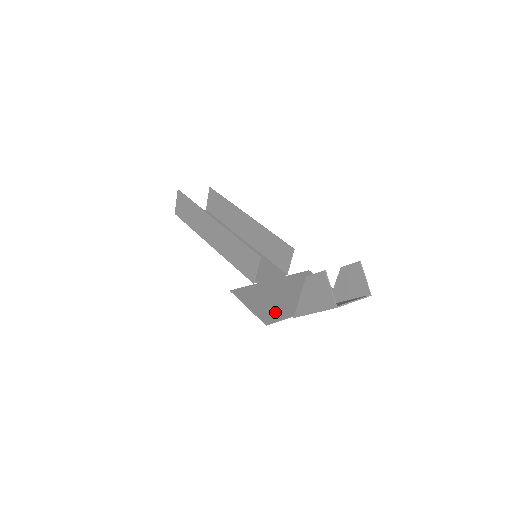
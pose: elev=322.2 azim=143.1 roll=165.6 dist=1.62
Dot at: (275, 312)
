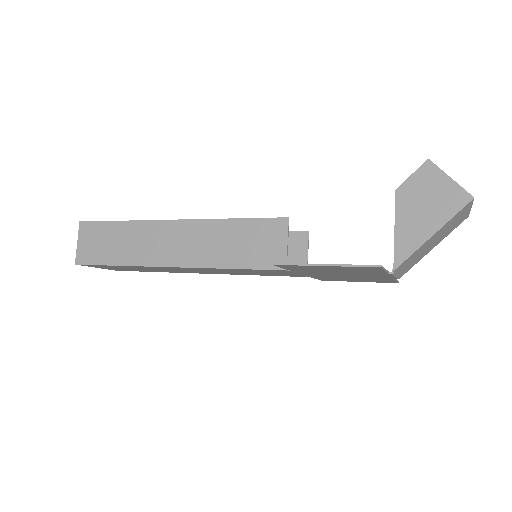
Dot at: occluded
